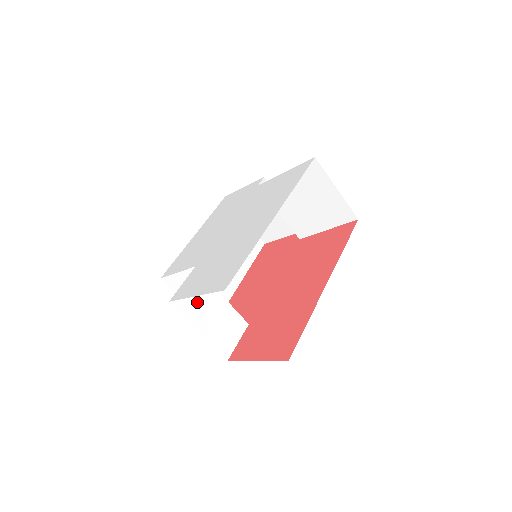
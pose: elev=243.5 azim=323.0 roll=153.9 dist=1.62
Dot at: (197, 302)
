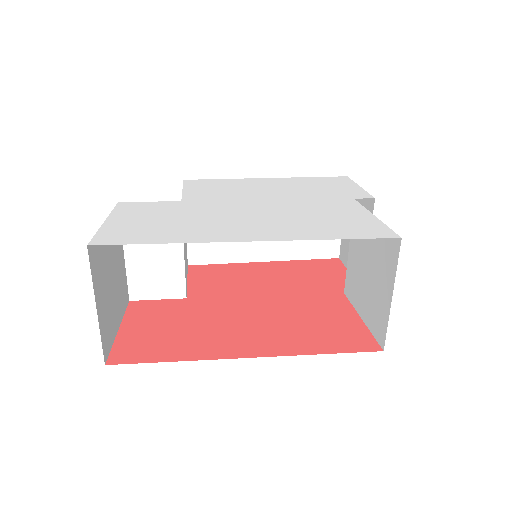
Dot at: occluded
